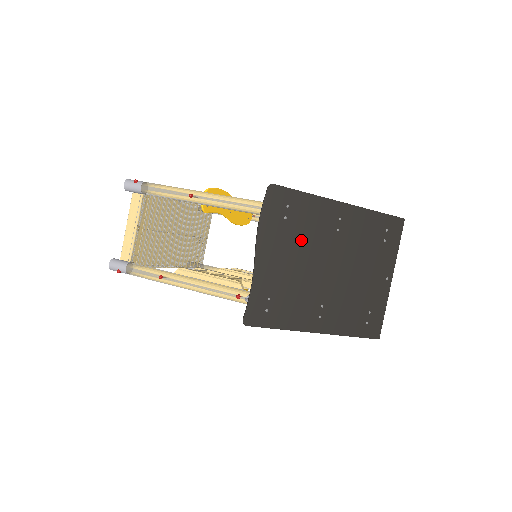
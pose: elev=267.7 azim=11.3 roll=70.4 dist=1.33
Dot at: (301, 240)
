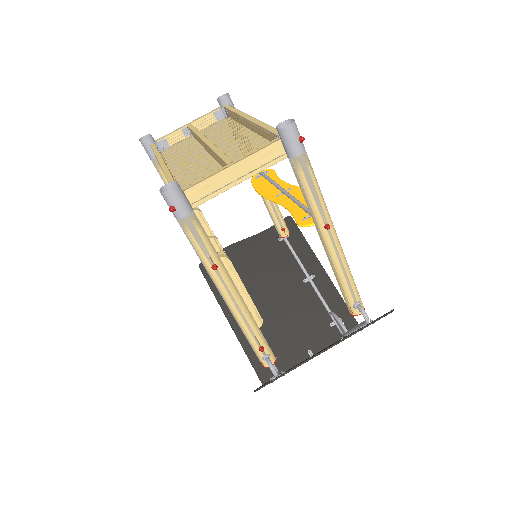
Dot at: occluded
